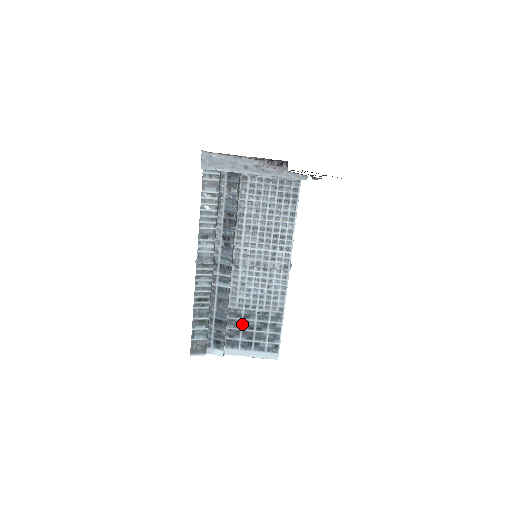
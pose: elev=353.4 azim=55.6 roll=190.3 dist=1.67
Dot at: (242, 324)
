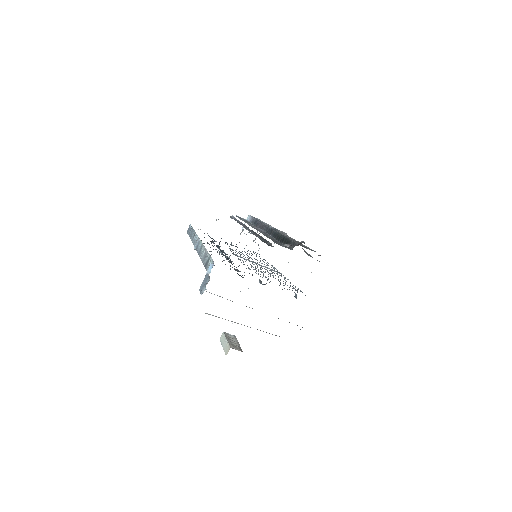
Dot at: occluded
